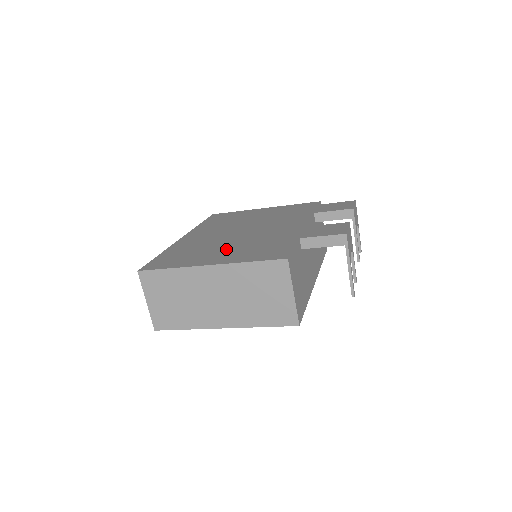
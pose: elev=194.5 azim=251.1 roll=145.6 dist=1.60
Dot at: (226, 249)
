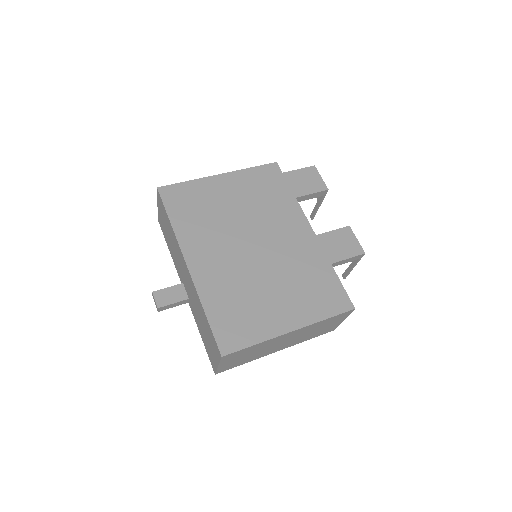
Dot at: (278, 294)
